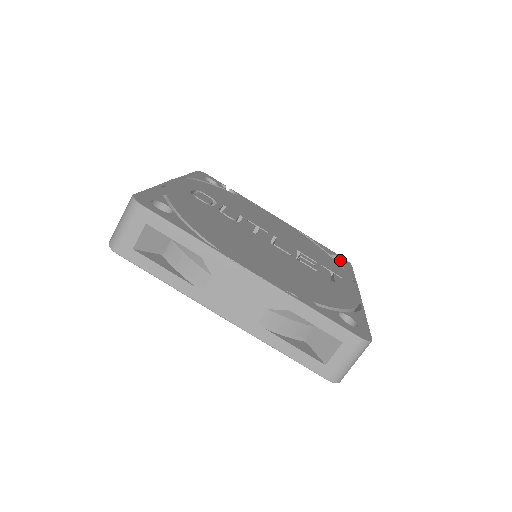
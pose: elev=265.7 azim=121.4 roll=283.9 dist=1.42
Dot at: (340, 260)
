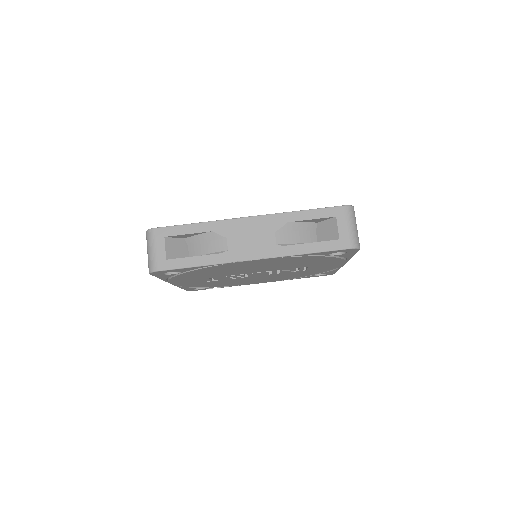
Dot at: occluded
